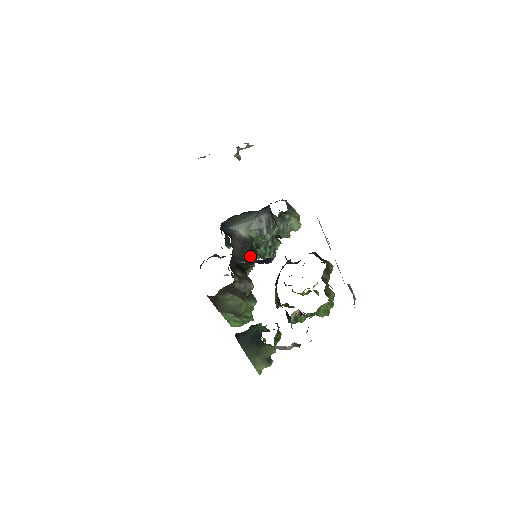
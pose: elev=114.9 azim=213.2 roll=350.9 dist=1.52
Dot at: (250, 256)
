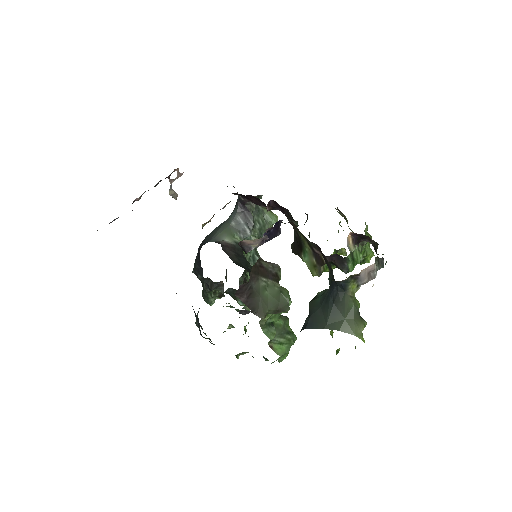
Dot at: (249, 265)
